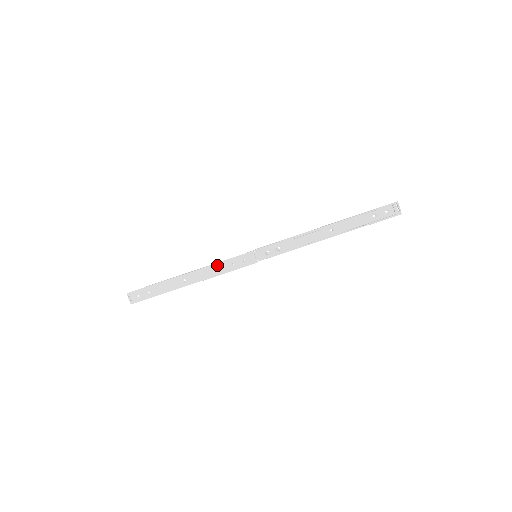
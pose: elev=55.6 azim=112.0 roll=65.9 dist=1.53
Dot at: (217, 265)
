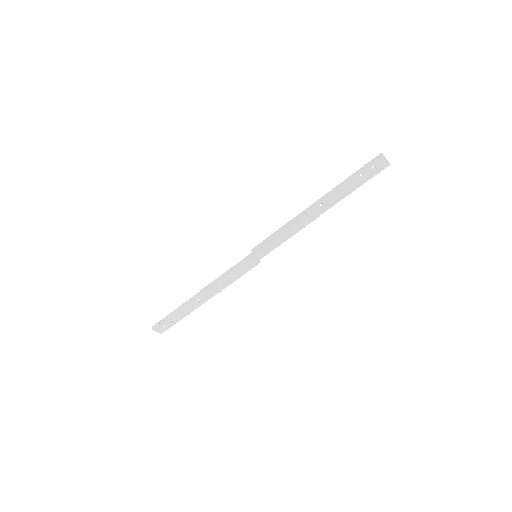
Dot at: (223, 279)
